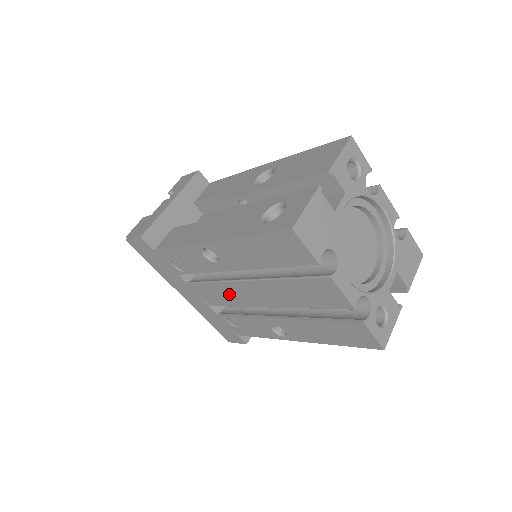
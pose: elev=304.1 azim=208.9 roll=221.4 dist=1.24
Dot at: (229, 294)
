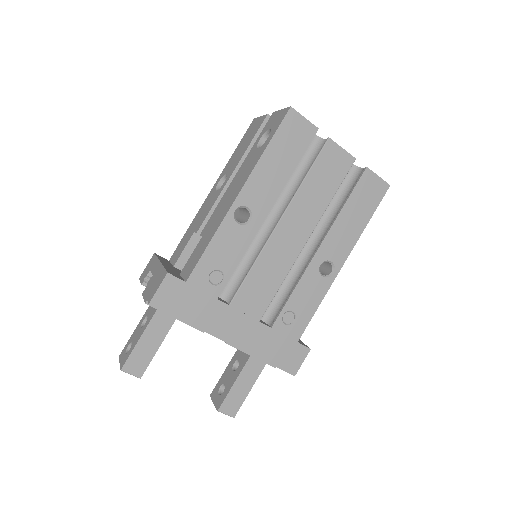
Dot at: (272, 266)
